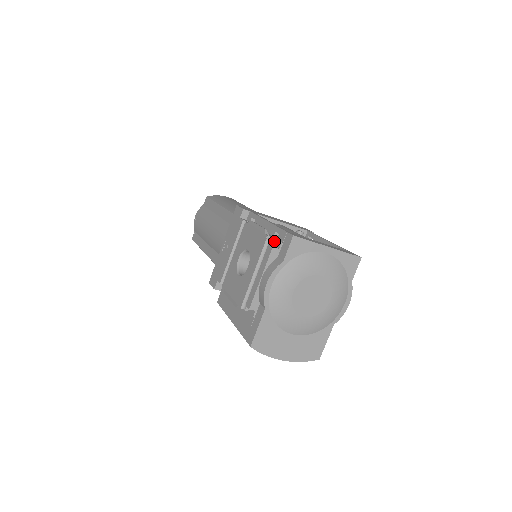
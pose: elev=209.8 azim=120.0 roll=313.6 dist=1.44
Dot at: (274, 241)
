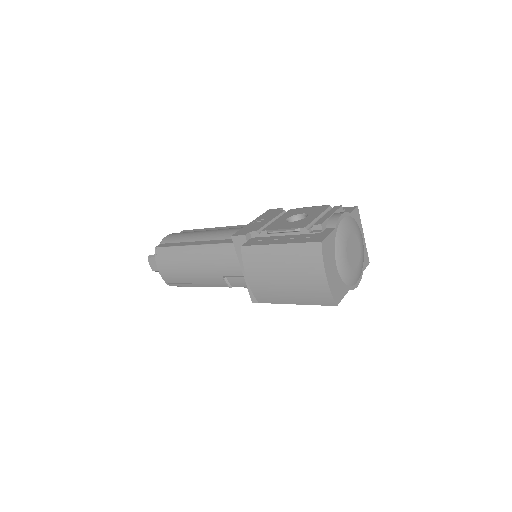
Dot at: occluded
